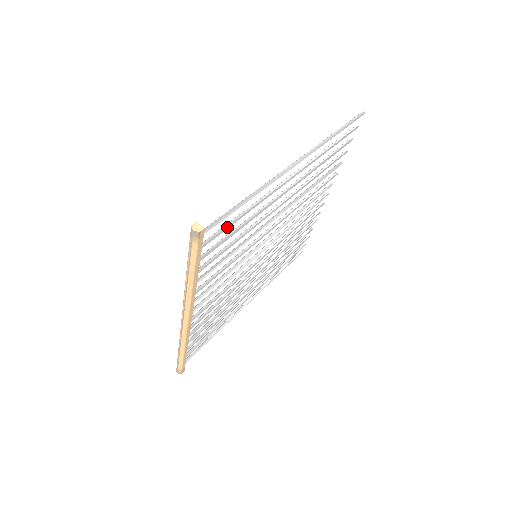
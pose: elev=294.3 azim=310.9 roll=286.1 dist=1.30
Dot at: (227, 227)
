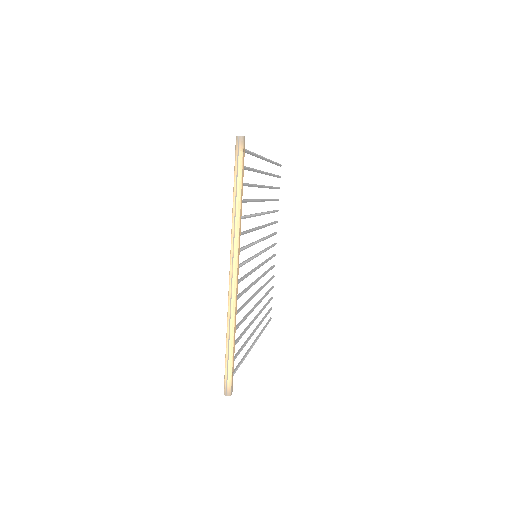
Dot at: (249, 168)
